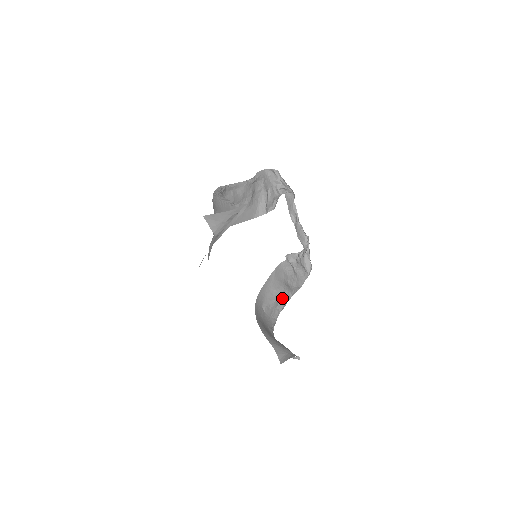
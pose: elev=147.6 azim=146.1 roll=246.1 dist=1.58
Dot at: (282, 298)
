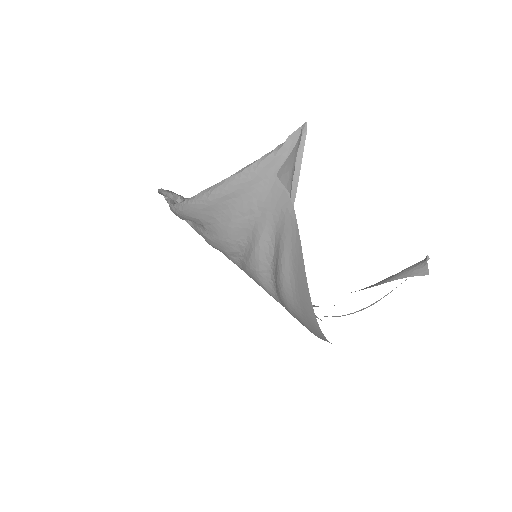
Dot at: occluded
